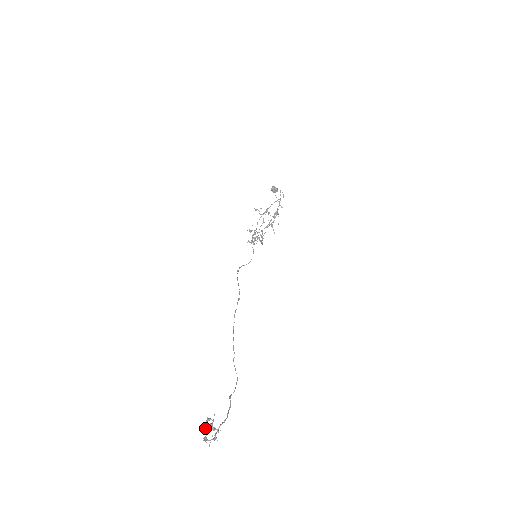
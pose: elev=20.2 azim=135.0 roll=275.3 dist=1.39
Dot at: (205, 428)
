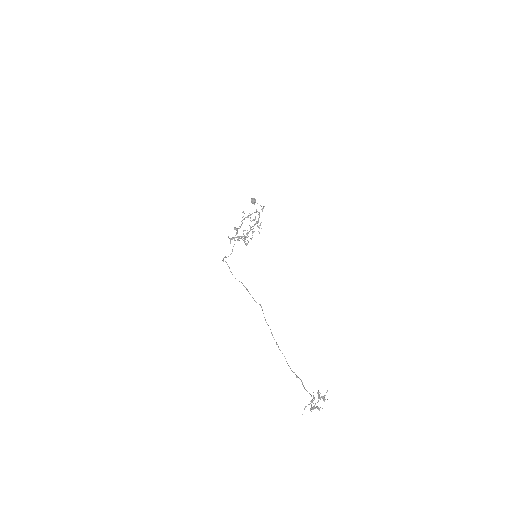
Dot at: (324, 399)
